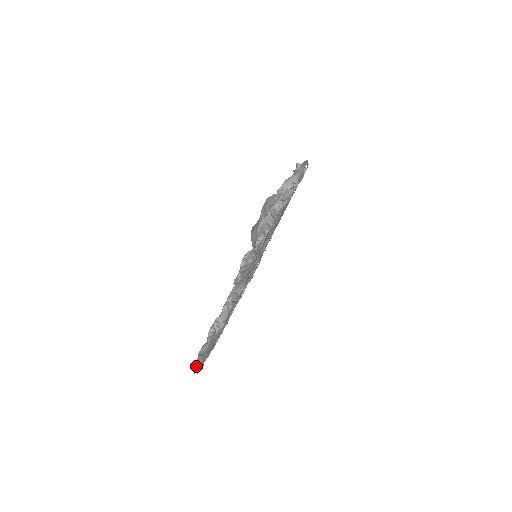
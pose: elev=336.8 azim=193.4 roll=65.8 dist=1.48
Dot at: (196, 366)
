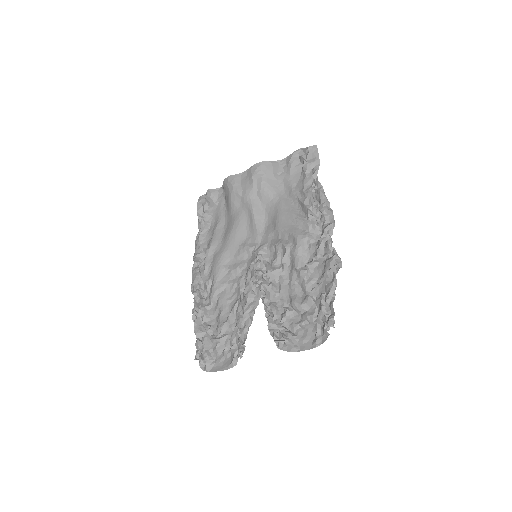
Dot at: (207, 367)
